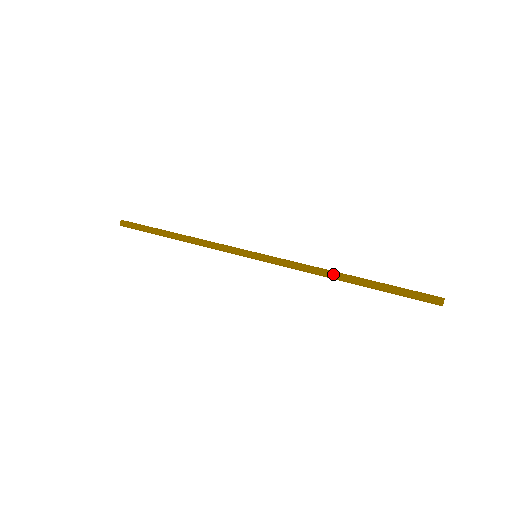
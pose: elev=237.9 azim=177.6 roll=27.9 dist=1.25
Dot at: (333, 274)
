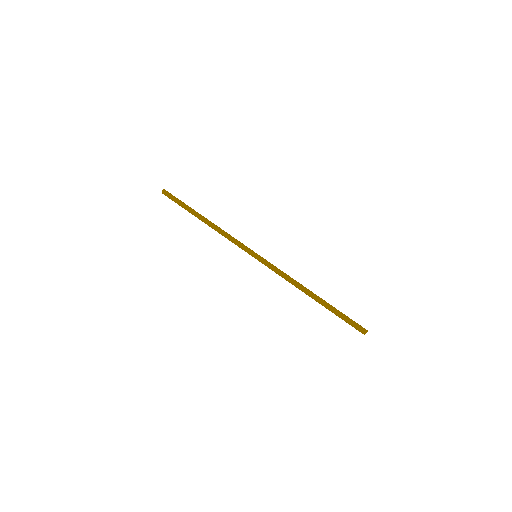
Dot at: (304, 289)
